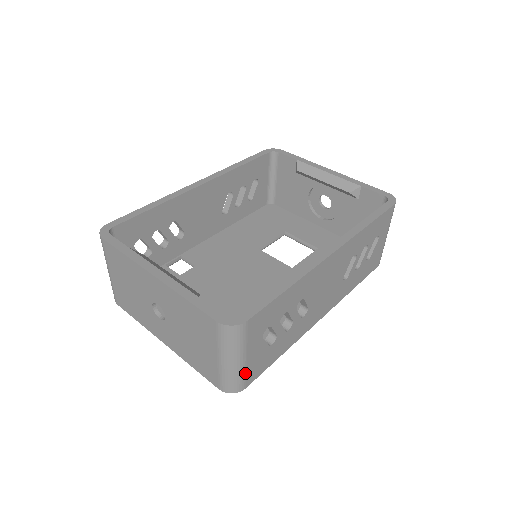
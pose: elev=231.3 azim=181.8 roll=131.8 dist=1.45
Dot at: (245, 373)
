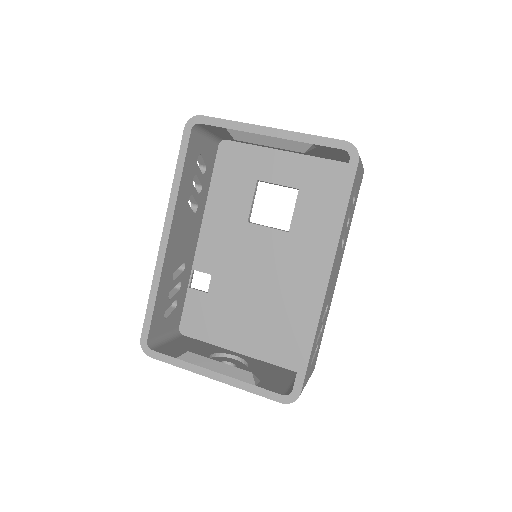
Dot at: occluded
